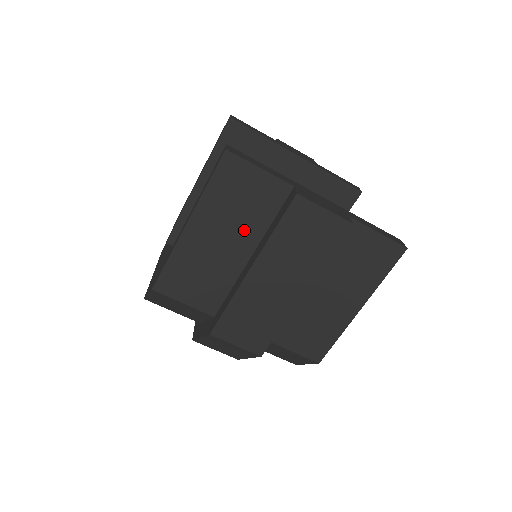
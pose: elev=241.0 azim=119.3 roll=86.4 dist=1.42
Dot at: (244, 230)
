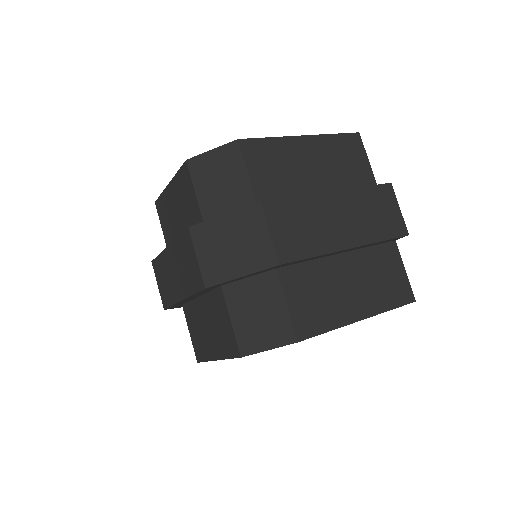
Dot at: (333, 178)
